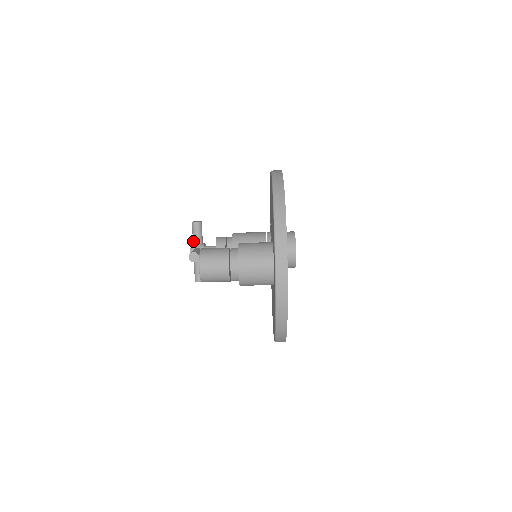
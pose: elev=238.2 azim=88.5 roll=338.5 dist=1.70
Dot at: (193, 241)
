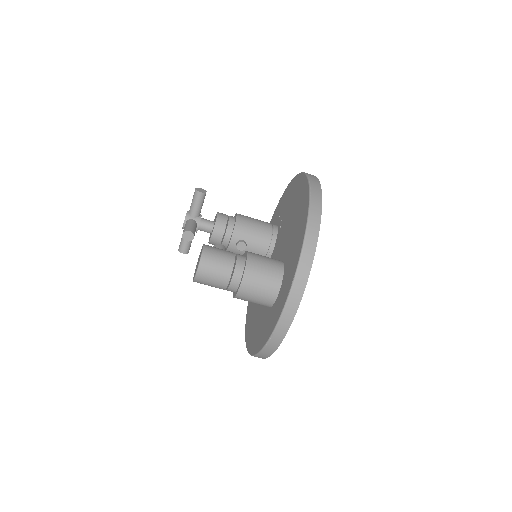
Dot at: (190, 210)
